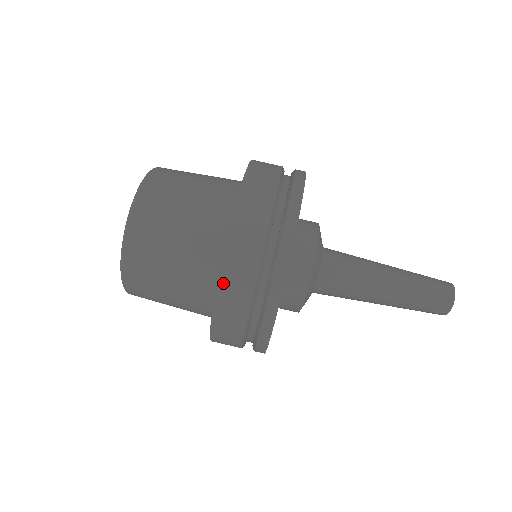
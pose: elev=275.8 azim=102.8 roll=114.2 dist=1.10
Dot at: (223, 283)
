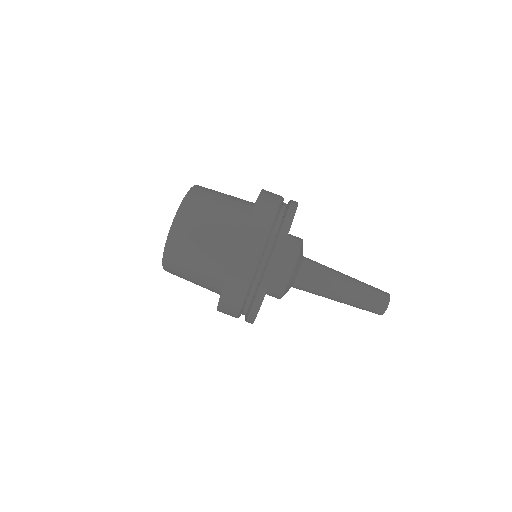
Dot at: (220, 311)
